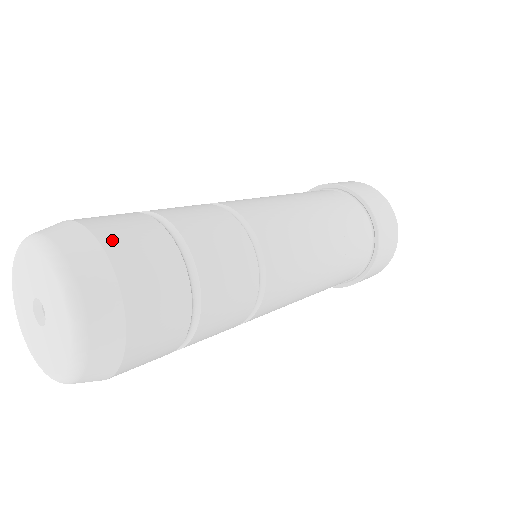
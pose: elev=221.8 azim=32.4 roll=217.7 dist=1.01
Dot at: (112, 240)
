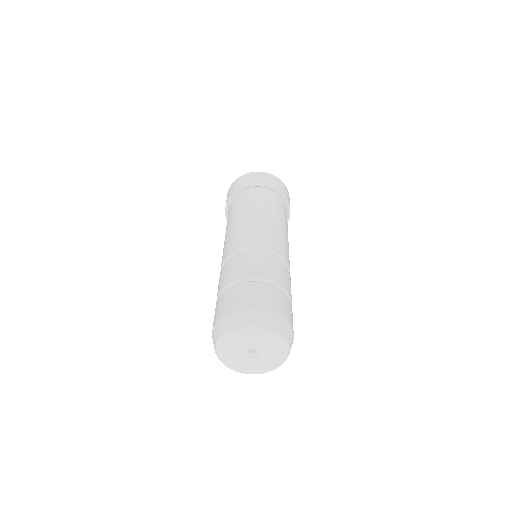
Dot at: occluded
